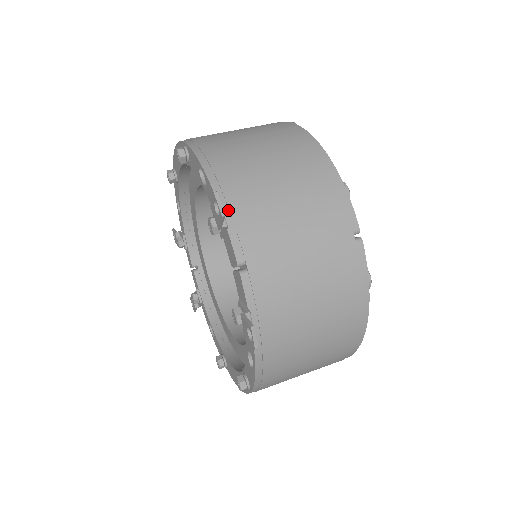
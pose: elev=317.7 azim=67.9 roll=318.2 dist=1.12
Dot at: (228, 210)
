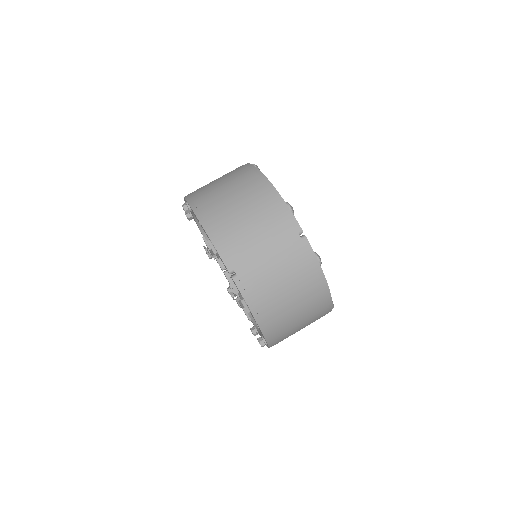
Dot at: (216, 242)
